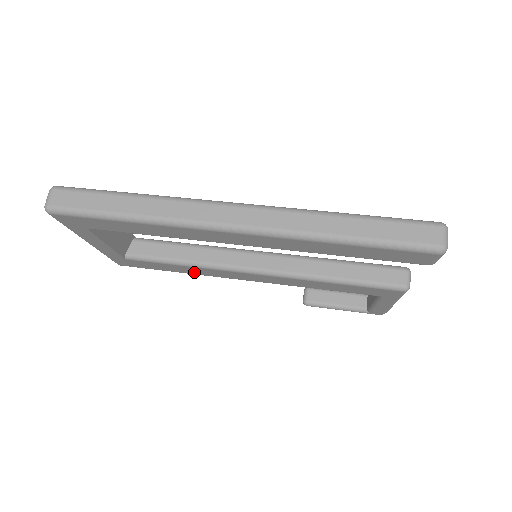
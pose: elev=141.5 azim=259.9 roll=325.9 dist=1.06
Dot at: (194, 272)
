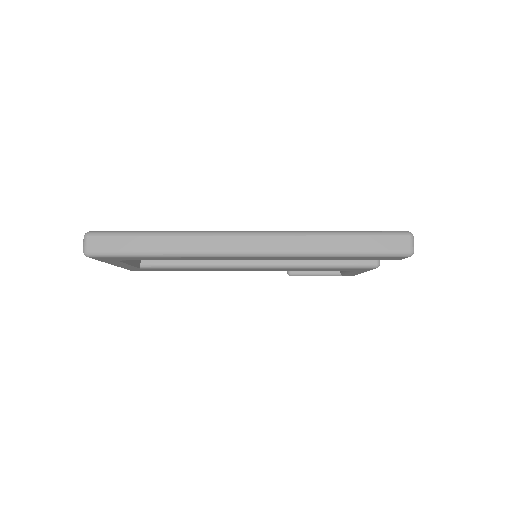
Dot at: (200, 270)
